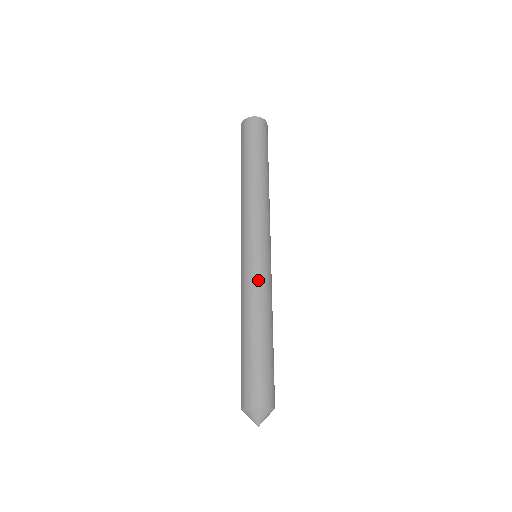
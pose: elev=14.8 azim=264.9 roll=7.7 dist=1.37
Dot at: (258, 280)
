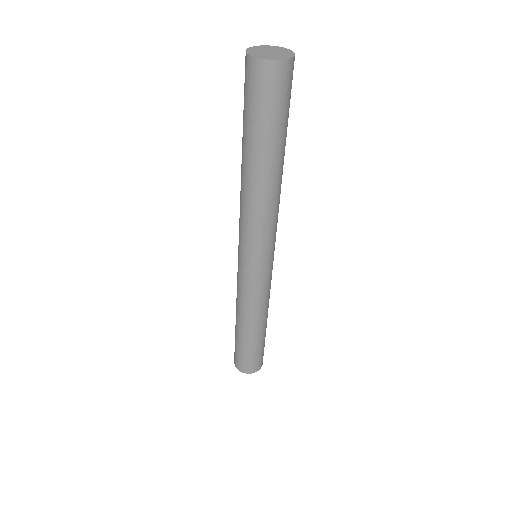
Dot at: (261, 294)
